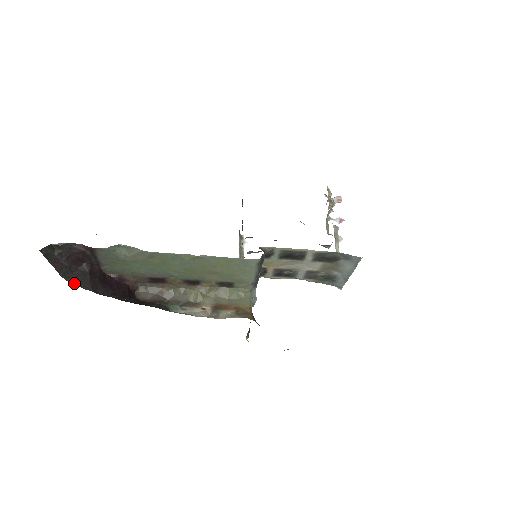
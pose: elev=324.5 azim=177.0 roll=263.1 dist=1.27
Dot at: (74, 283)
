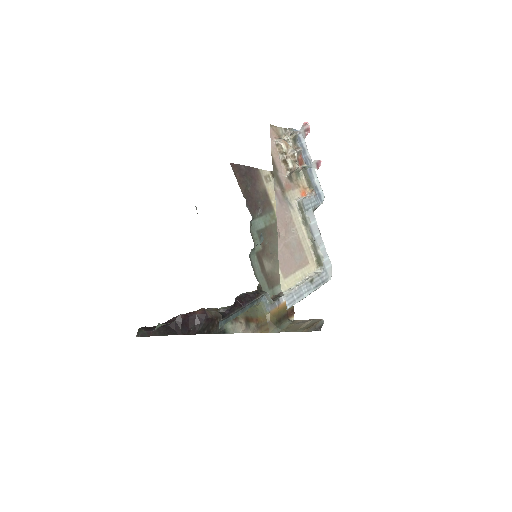
Dot at: occluded
